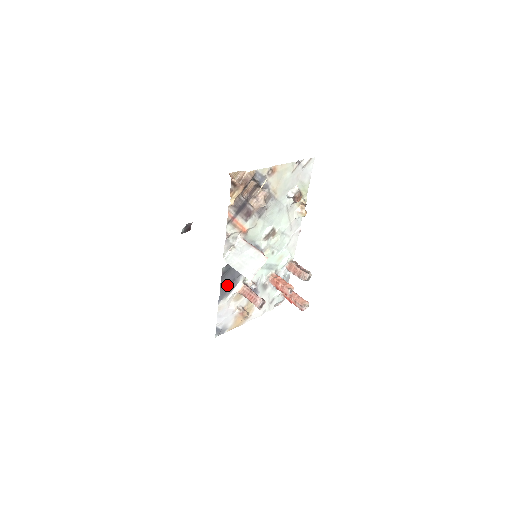
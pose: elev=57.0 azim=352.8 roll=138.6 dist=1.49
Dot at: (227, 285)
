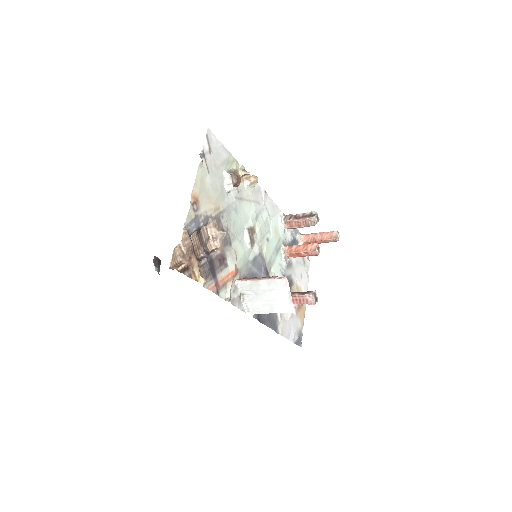
Dot at: (269, 316)
